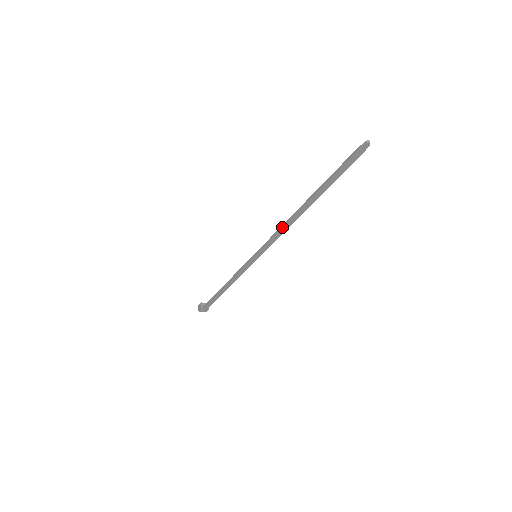
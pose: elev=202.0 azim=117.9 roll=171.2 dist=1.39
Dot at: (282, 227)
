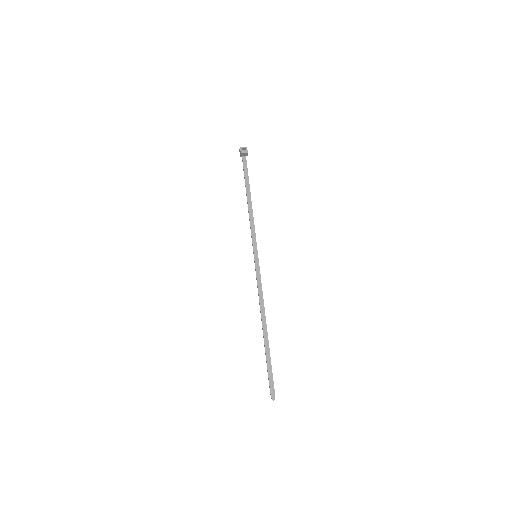
Dot at: (259, 301)
